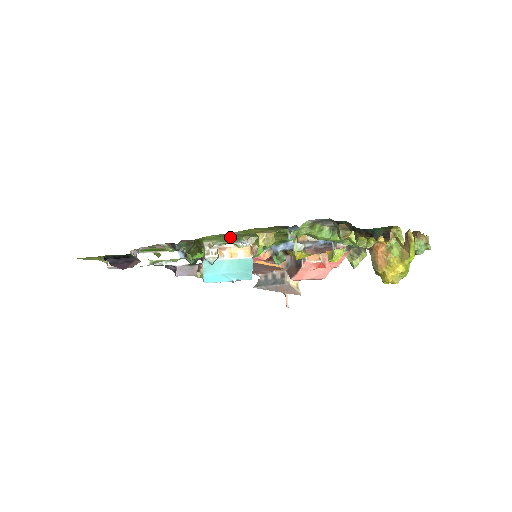
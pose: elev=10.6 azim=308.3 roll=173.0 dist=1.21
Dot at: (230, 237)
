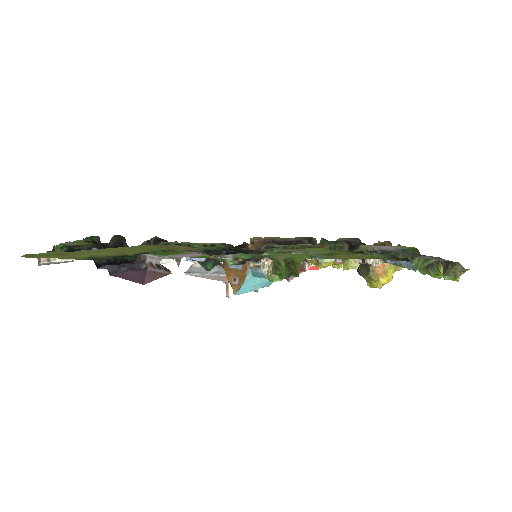
Dot at: (307, 254)
